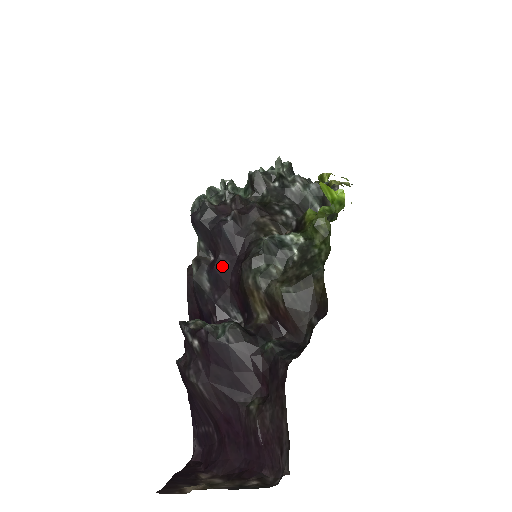
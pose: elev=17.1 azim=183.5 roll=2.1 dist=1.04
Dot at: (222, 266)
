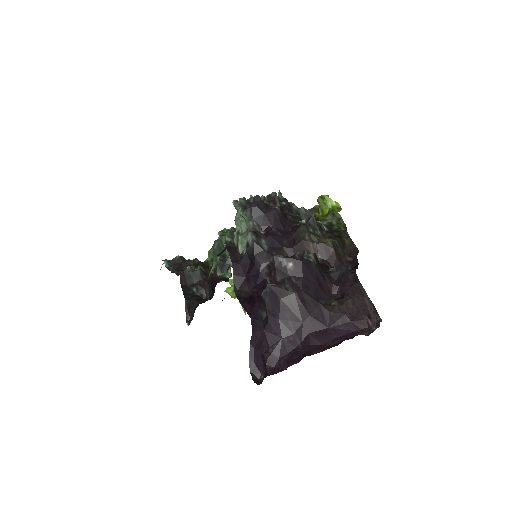
Dot at: (276, 235)
